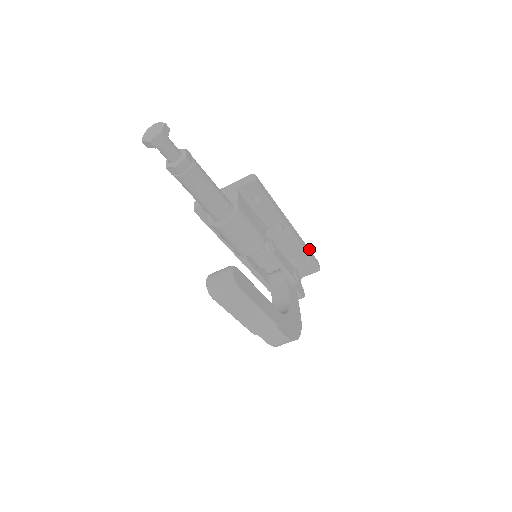
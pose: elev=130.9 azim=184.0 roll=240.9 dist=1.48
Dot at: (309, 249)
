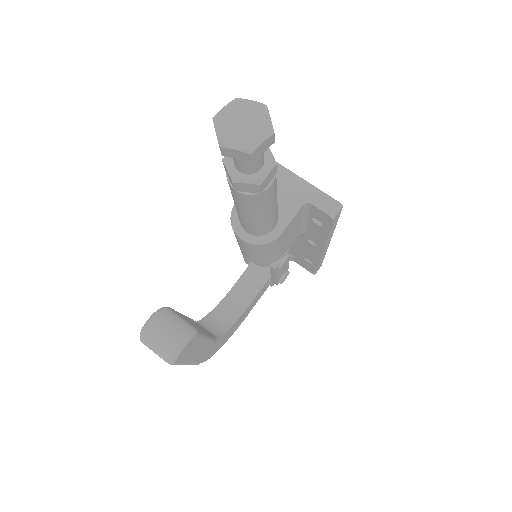
Dot at: occluded
